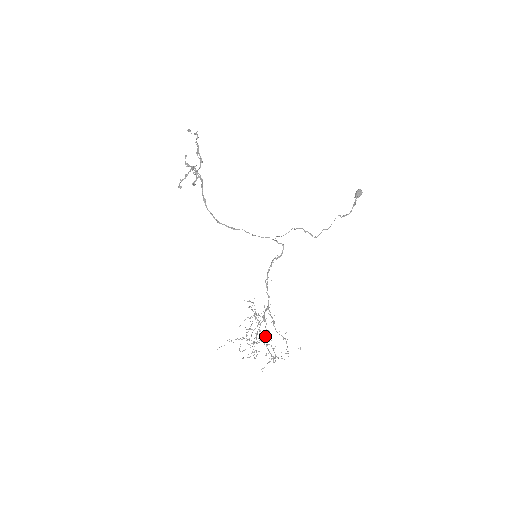
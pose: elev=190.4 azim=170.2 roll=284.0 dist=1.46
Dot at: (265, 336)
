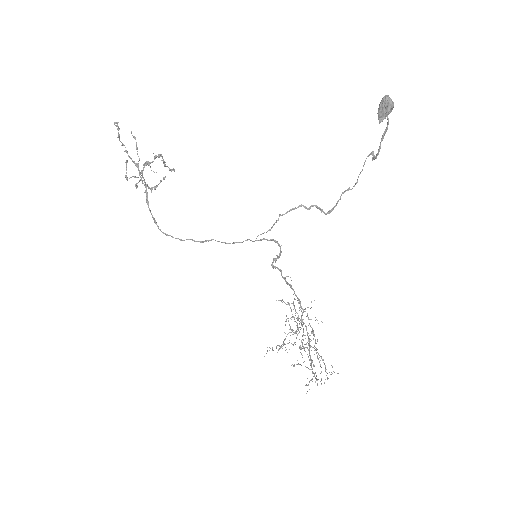
Dot at: (309, 343)
